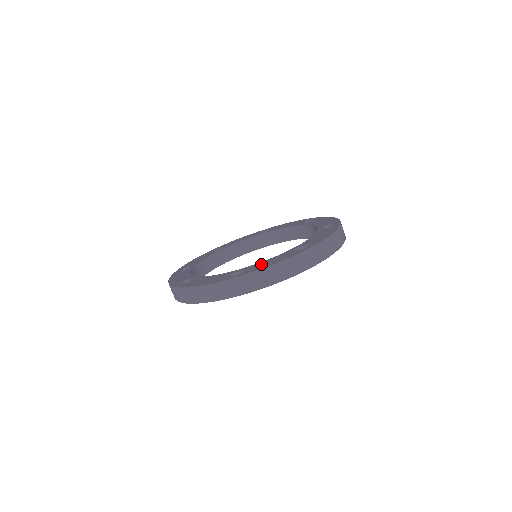
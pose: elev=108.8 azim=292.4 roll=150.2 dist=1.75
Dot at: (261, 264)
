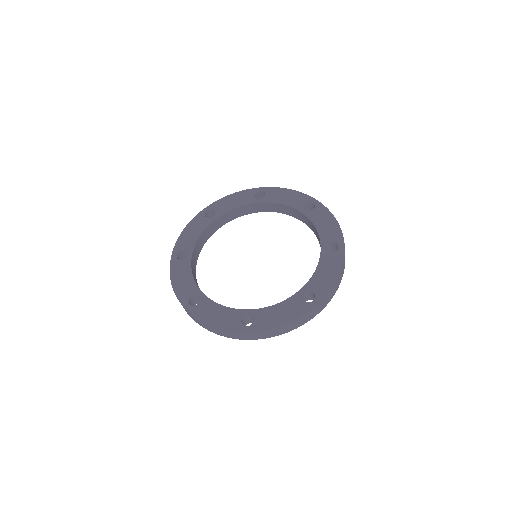
Dot at: (271, 314)
